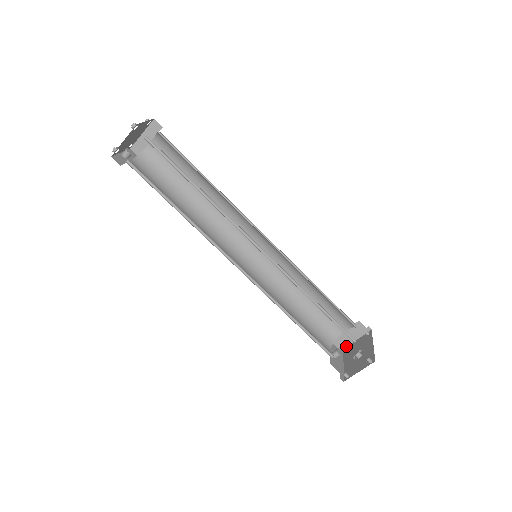
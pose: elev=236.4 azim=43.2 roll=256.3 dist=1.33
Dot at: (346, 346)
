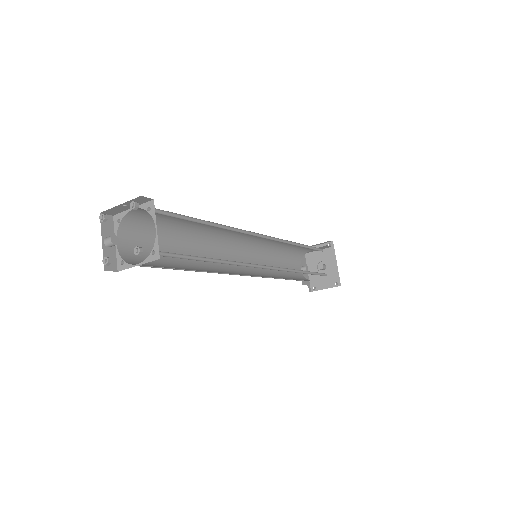
Dot at: occluded
